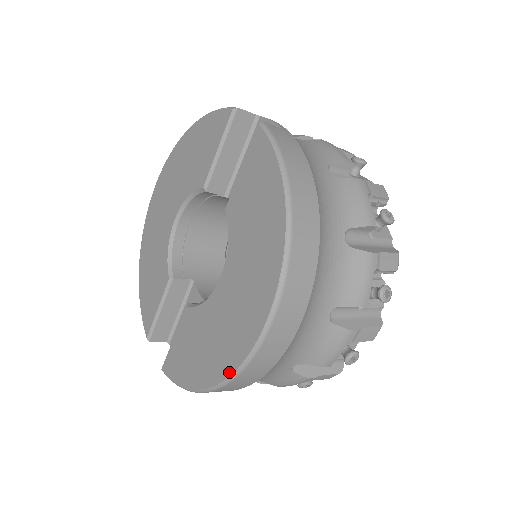
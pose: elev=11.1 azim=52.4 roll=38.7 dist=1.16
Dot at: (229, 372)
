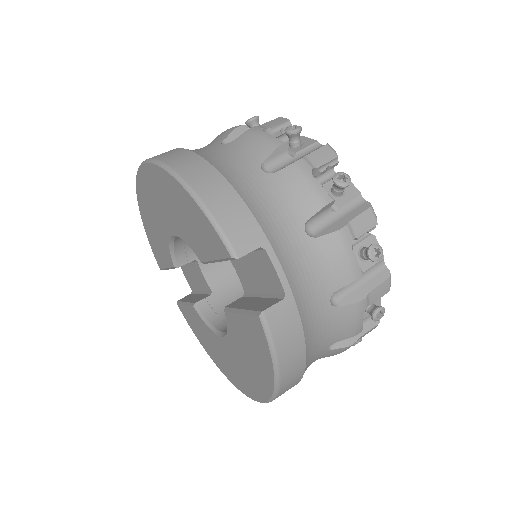
Dot at: (228, 379)
